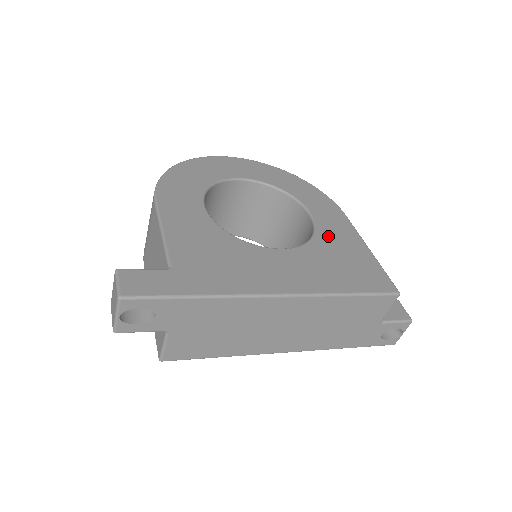
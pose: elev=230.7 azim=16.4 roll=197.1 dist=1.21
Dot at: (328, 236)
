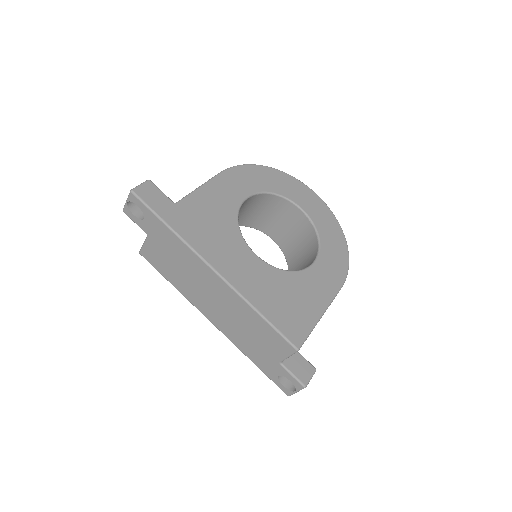
Dot at: (304, 281)
